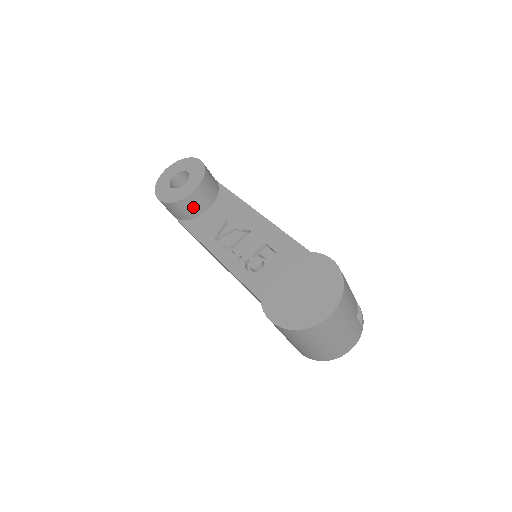
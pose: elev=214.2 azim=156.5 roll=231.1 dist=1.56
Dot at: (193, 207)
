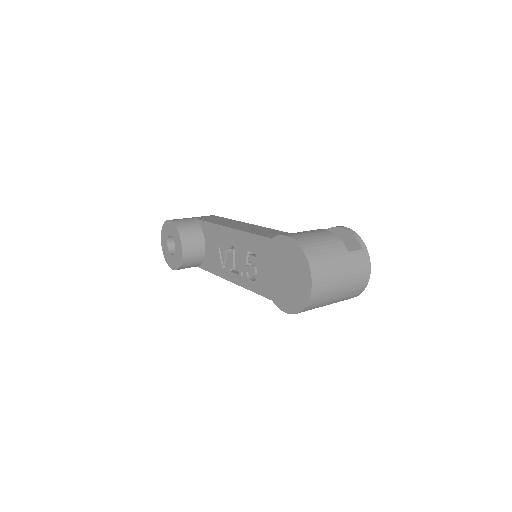
Dot at: (194, 256)
